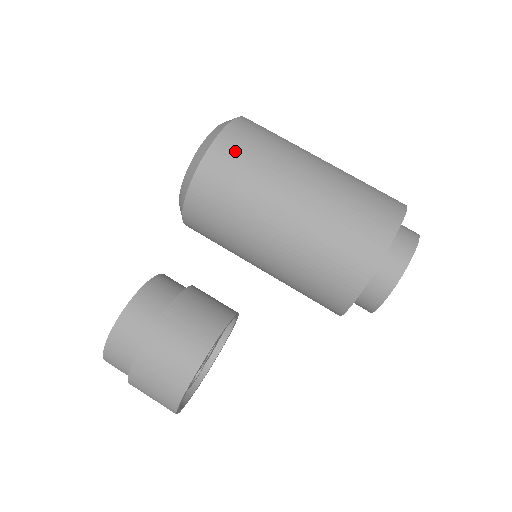
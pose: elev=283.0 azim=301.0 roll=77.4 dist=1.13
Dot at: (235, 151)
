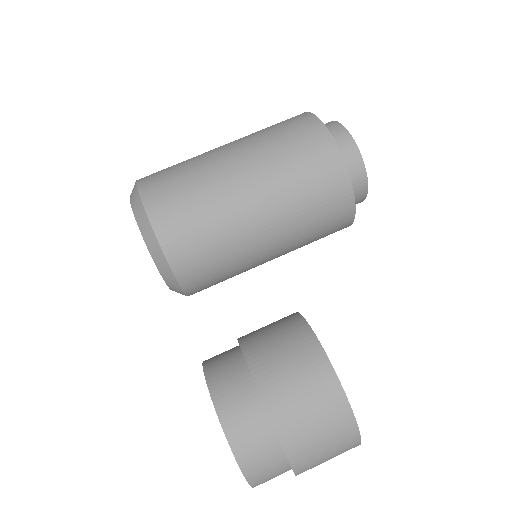
Dot at: (160, 181)
